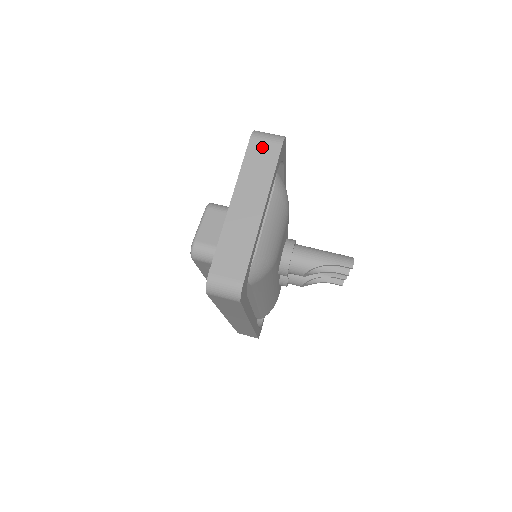
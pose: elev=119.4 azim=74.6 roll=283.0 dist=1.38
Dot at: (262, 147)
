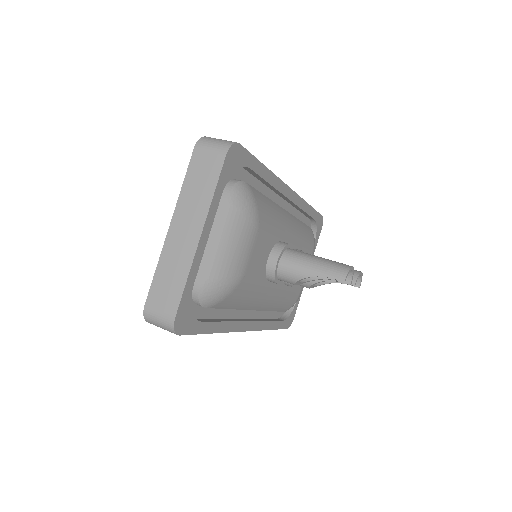
Dot at: (205, 159)
